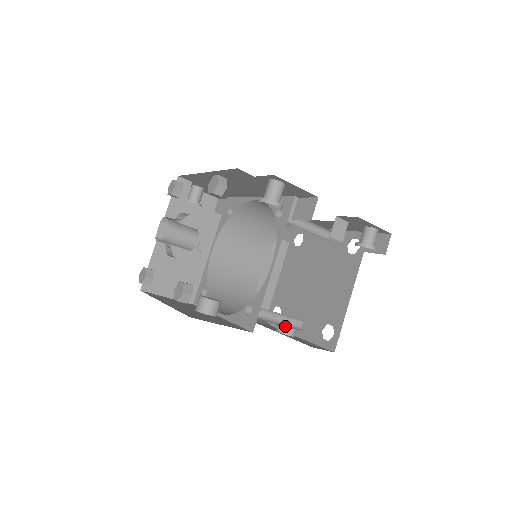
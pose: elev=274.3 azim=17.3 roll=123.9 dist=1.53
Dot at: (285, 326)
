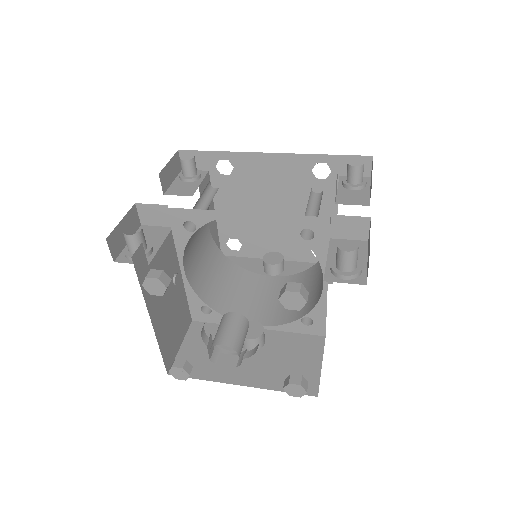
Dot at: (278, 269)
